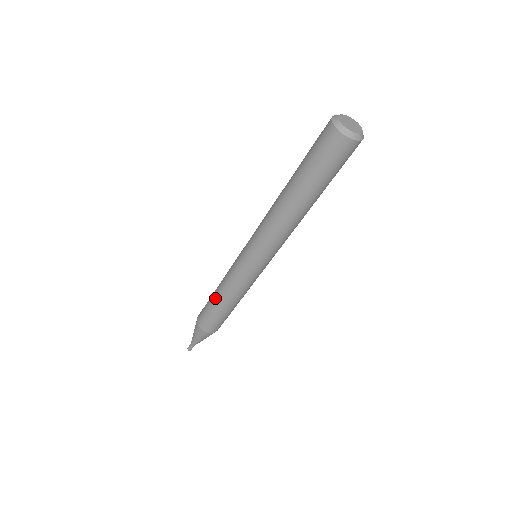
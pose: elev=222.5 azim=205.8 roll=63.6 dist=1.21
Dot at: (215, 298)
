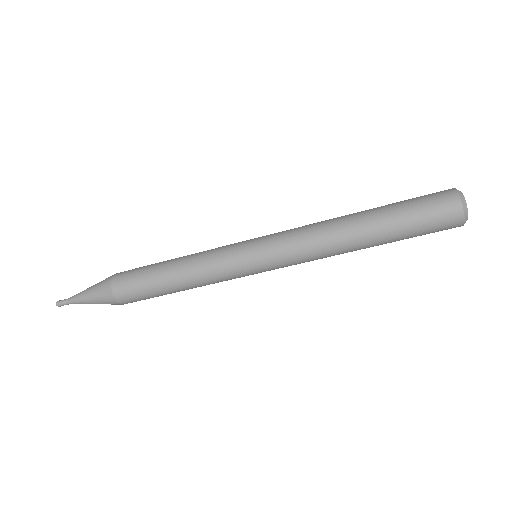
Dot at: (168, 262)
